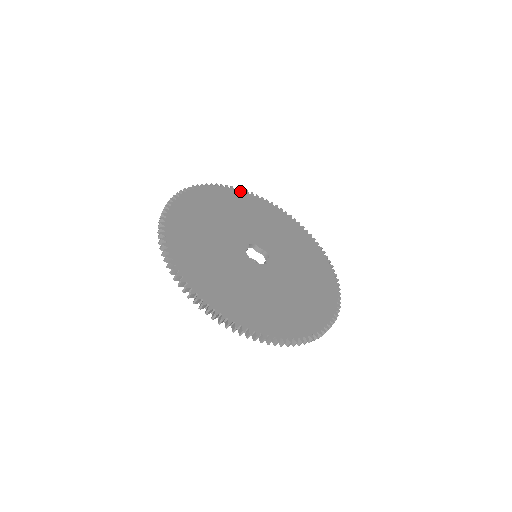
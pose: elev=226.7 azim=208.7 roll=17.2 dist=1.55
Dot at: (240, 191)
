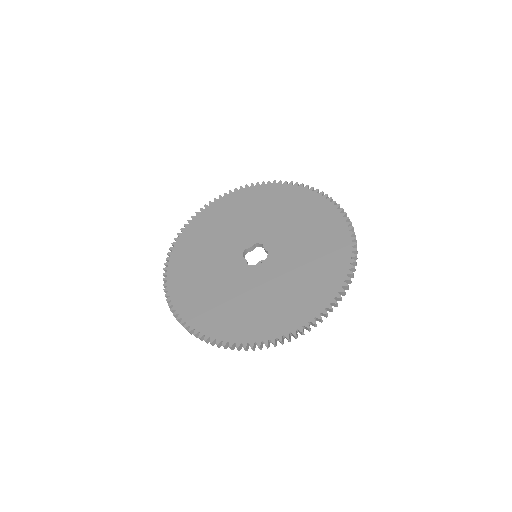
Dot at: (186, 228)
